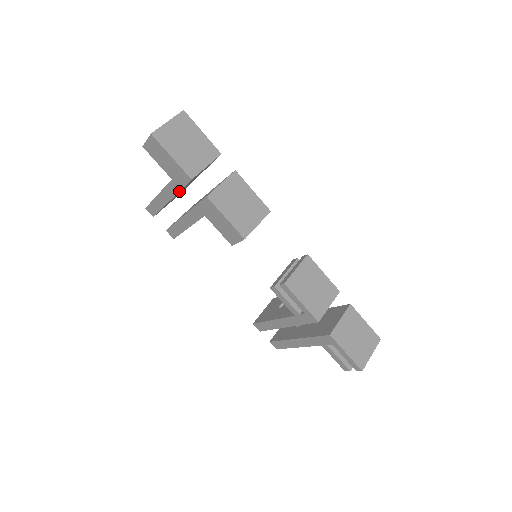
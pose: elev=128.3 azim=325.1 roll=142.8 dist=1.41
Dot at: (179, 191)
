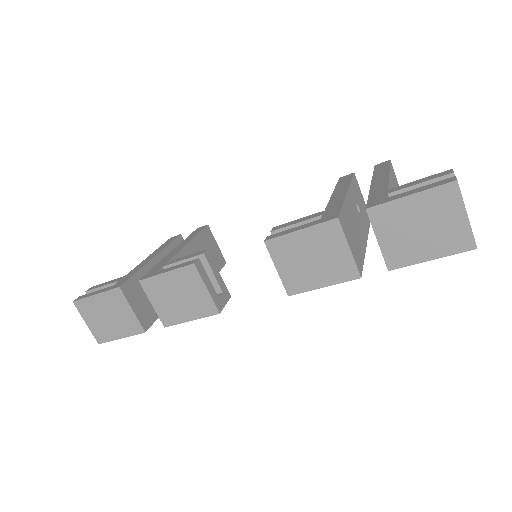
Dot at: occluded
